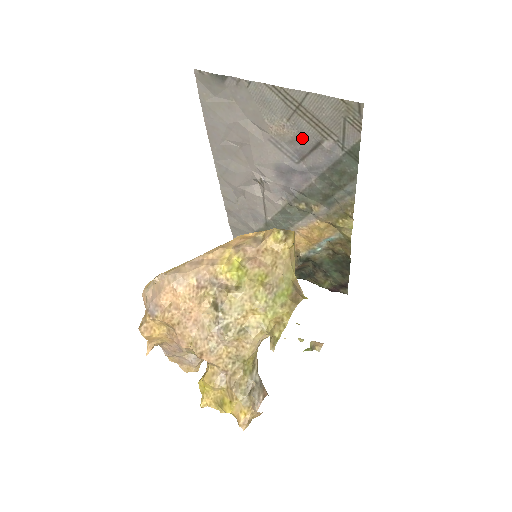
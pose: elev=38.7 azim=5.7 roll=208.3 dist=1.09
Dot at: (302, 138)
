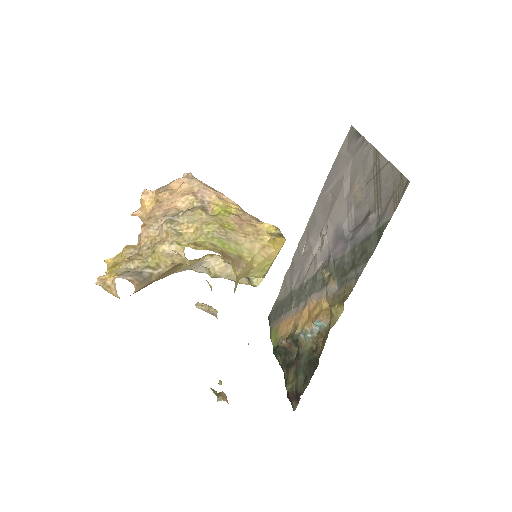
Dot at: (364, 205)
